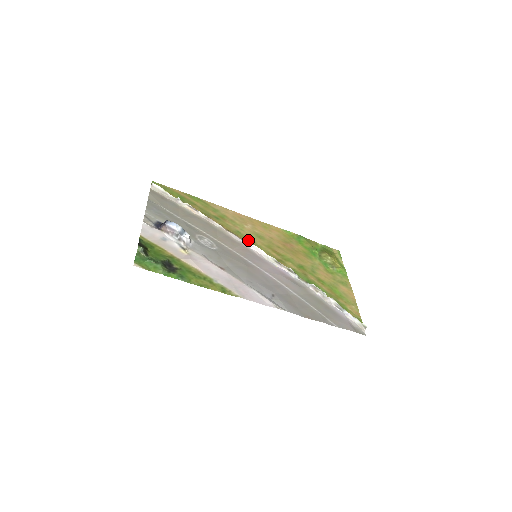
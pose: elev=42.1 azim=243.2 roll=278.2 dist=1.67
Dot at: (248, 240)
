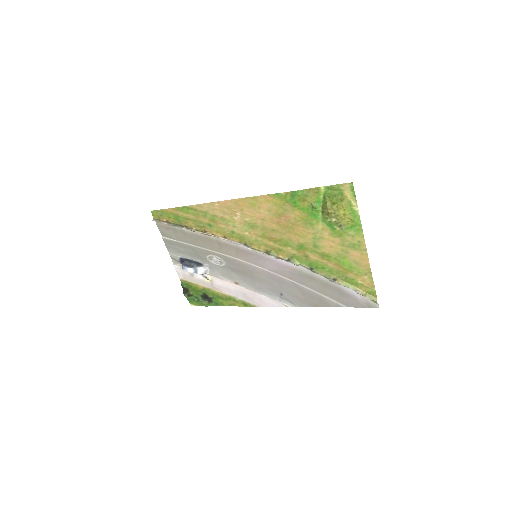
Dot at: (243, 239)
